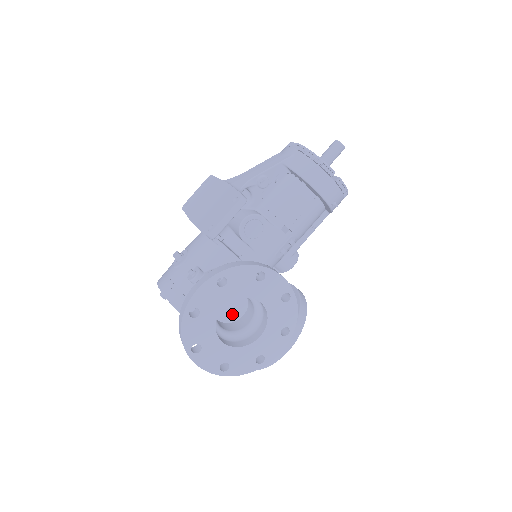
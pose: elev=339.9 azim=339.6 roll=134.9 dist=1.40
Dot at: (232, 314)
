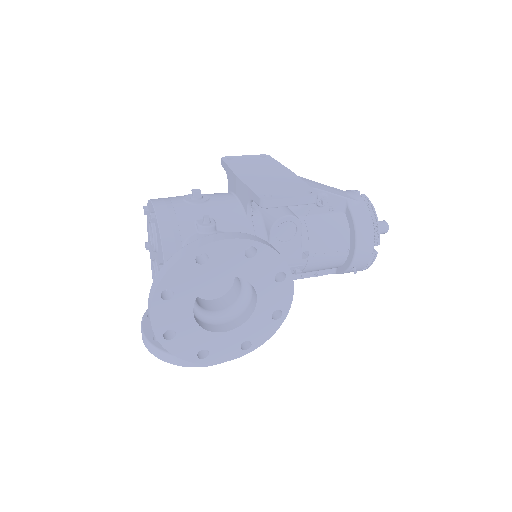
Dot at: (206, 289)
